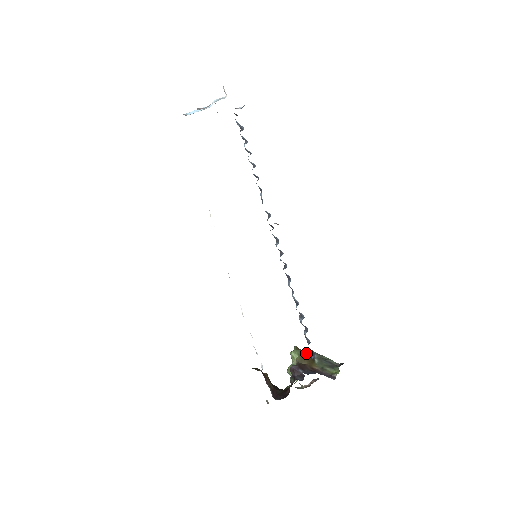
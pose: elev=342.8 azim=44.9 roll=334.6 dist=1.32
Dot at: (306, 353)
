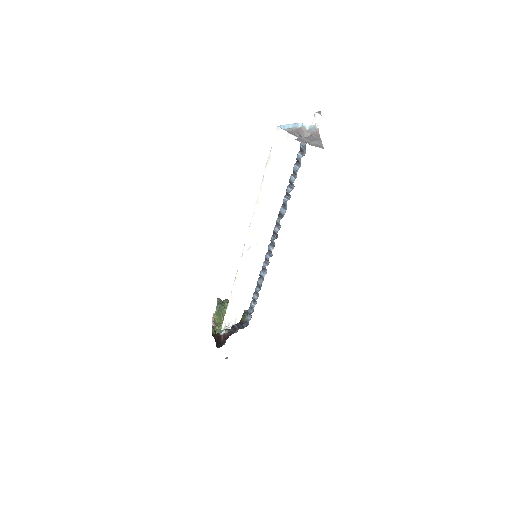
Dot at: occluded
